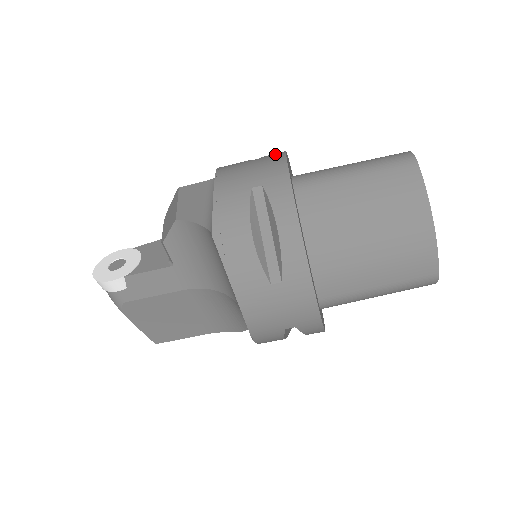
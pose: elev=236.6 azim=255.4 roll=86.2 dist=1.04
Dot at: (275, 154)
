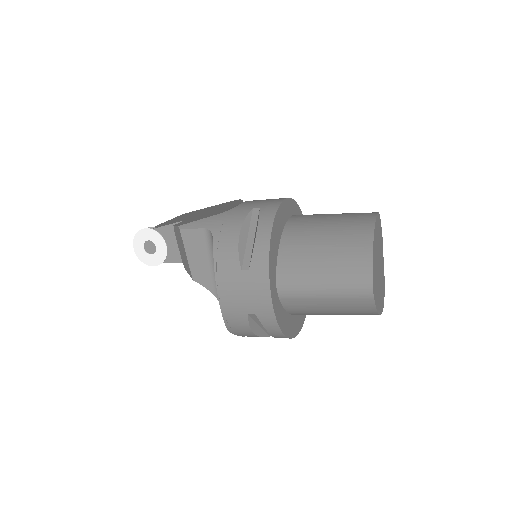
Dot at: (260, 271)
